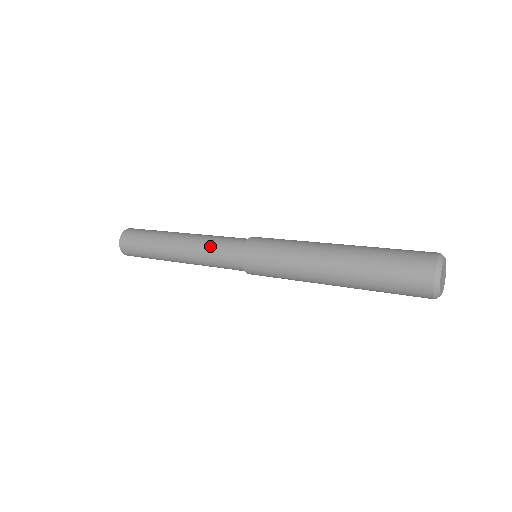
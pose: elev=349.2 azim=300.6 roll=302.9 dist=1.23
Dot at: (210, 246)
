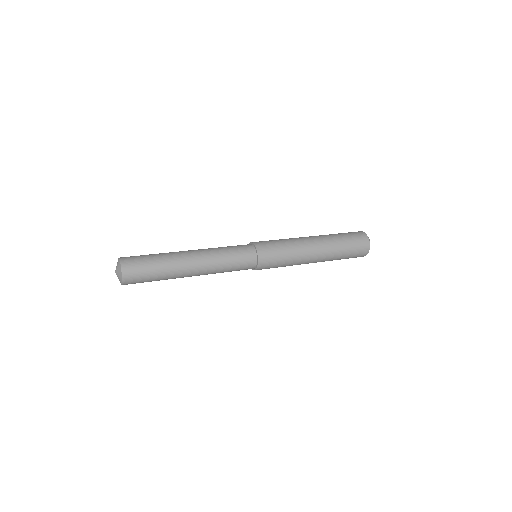
Dot at: (227, 255)
